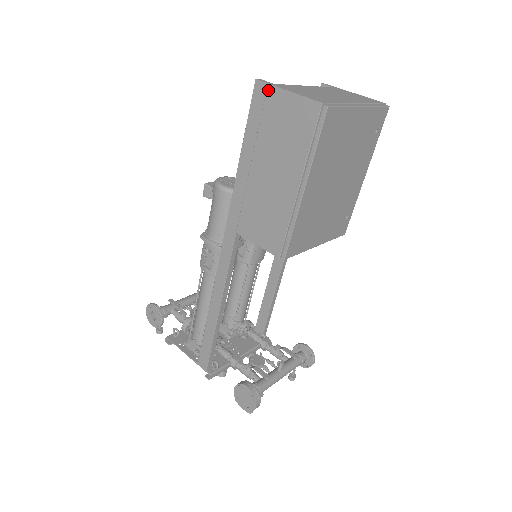
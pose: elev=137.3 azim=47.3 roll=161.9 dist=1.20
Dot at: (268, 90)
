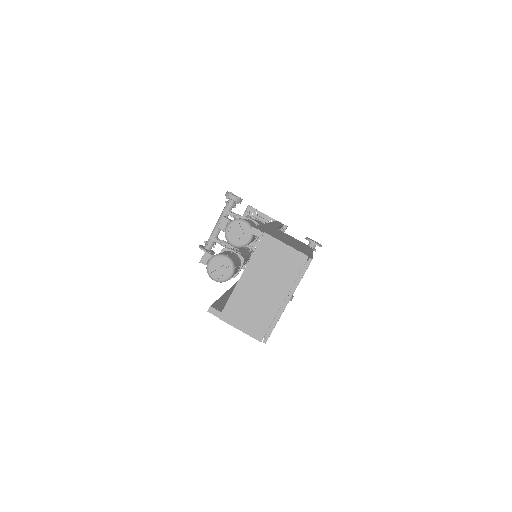
Dot at: (220, 318)
